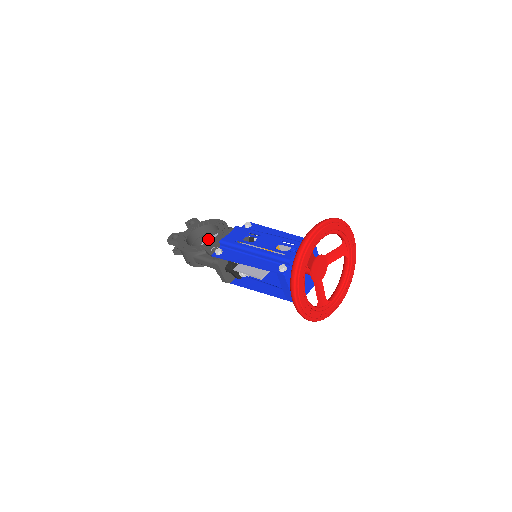
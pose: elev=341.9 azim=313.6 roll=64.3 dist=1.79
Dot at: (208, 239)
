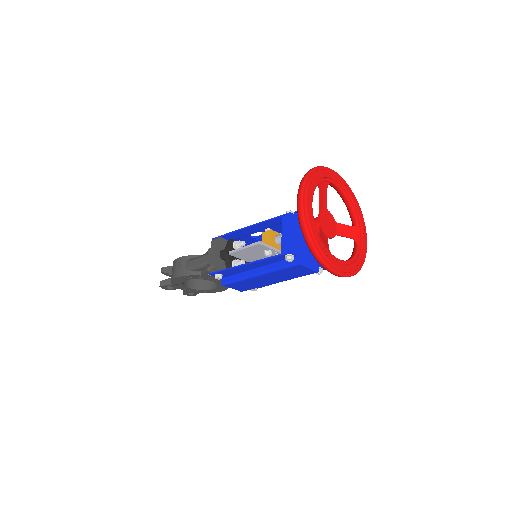
Dot at: occluded
